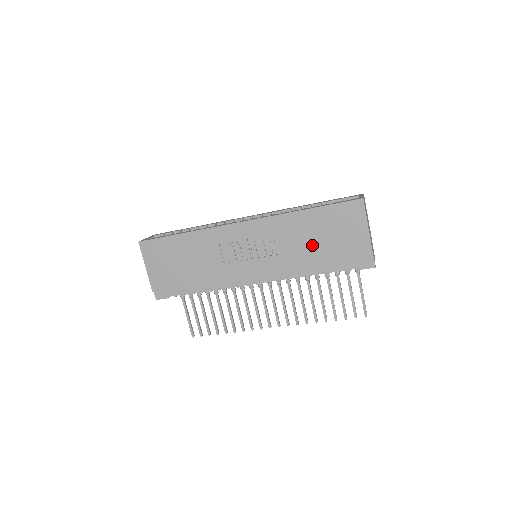
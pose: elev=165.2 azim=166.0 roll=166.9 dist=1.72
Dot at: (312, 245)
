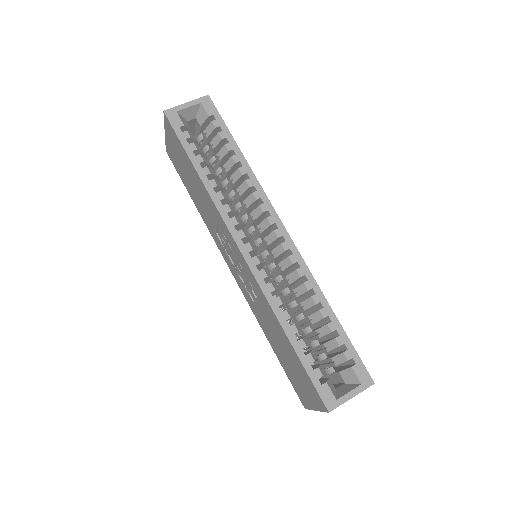
Dot at: (275, 341)
